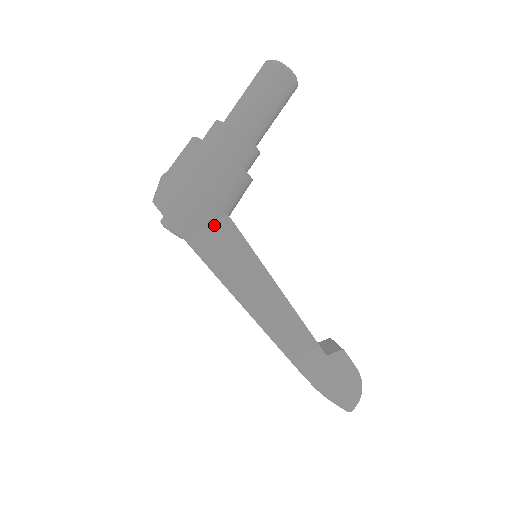
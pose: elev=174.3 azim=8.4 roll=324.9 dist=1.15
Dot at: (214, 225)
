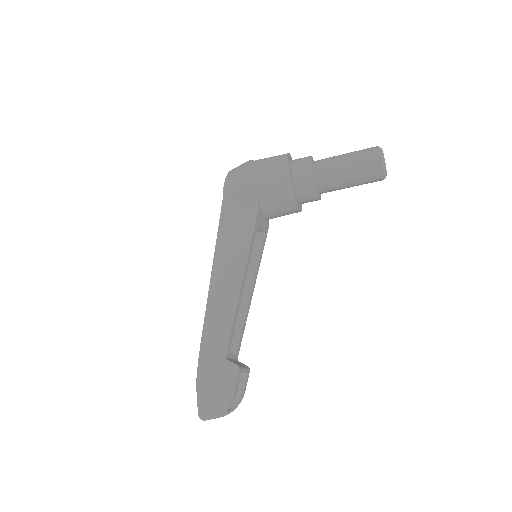
Dot at: (246, 206)
